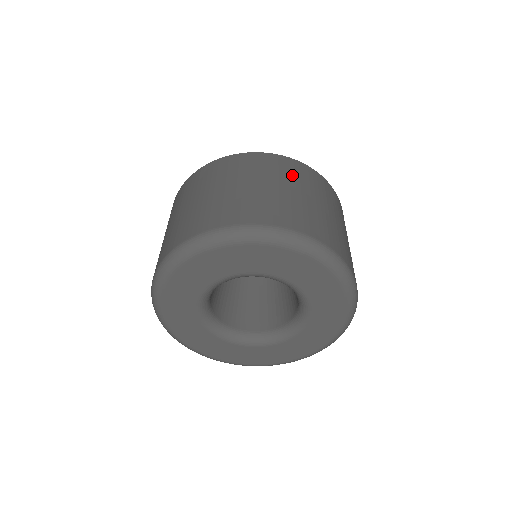
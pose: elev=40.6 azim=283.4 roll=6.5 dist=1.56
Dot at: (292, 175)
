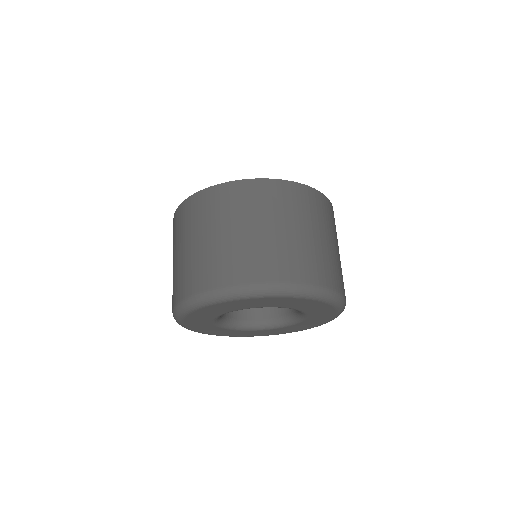
Dot at: (316, 213)
